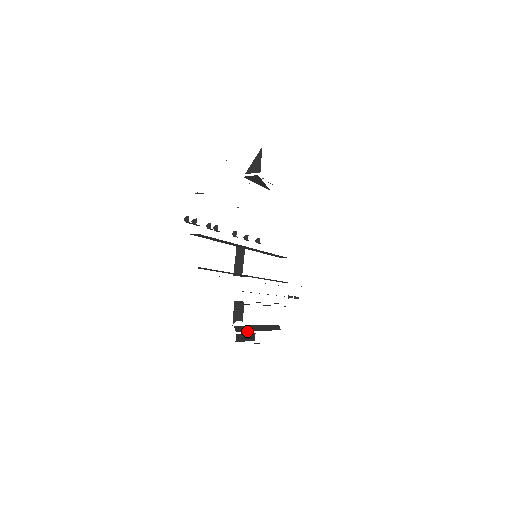
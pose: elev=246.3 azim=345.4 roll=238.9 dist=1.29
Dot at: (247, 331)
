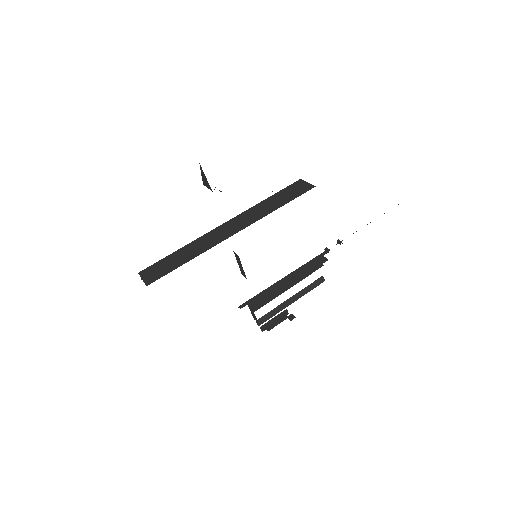
Dot at: (274, 315)
